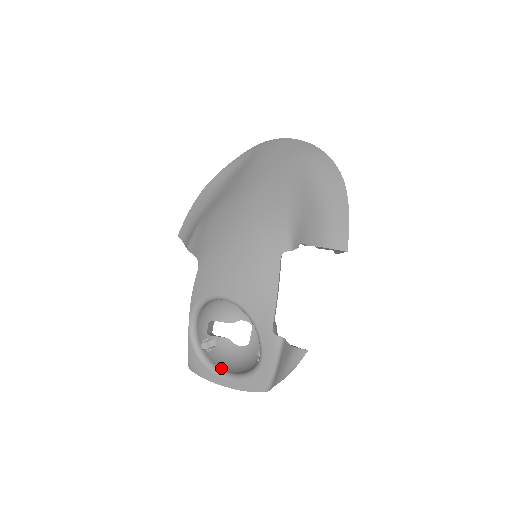
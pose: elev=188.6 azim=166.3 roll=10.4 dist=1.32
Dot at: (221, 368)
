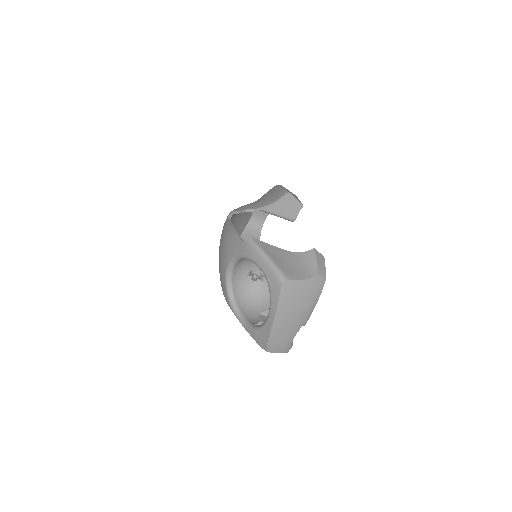
Dot at: occluded
